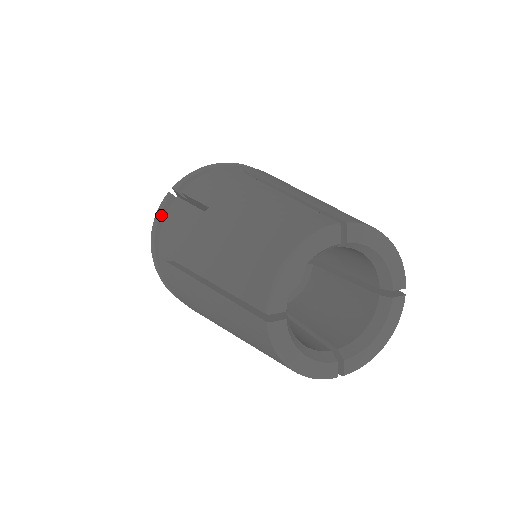
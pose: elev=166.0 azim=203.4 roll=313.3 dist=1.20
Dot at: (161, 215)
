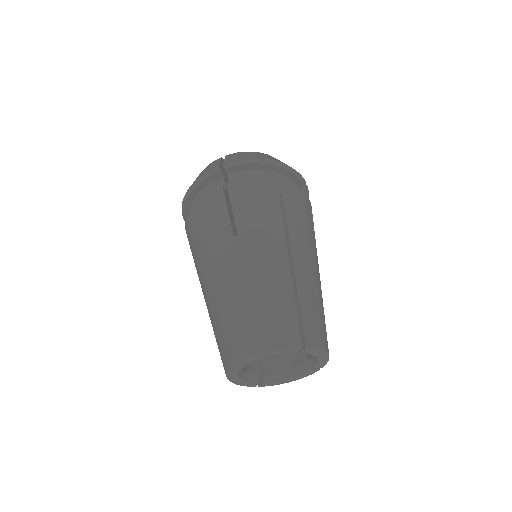
Dot at: (204, 180)
